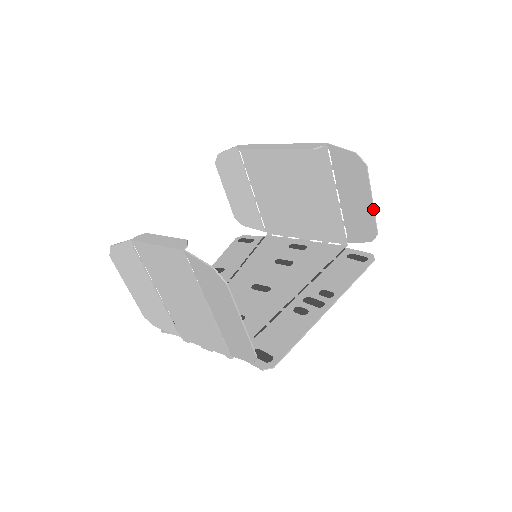
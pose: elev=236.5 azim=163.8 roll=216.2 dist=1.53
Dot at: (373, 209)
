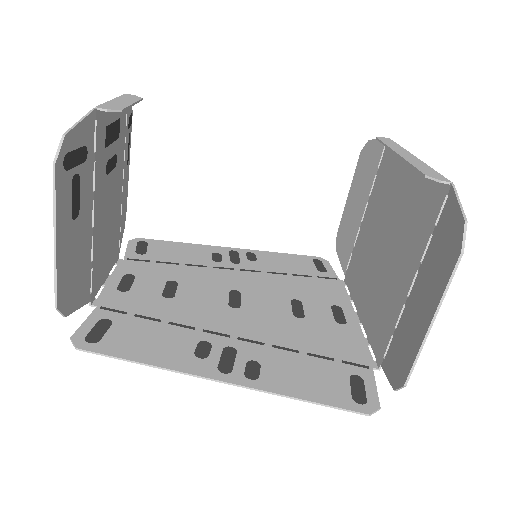
Dot at: (424, 338)
